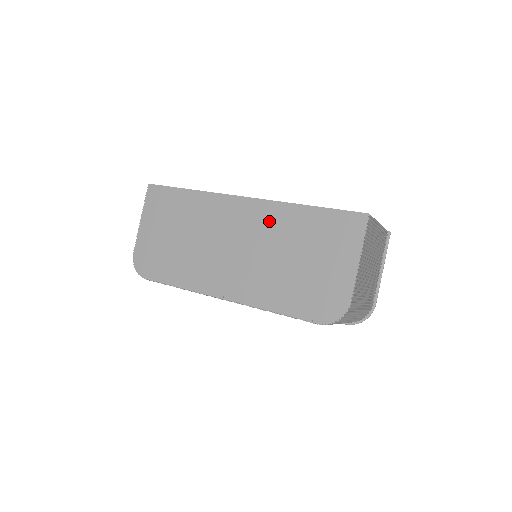
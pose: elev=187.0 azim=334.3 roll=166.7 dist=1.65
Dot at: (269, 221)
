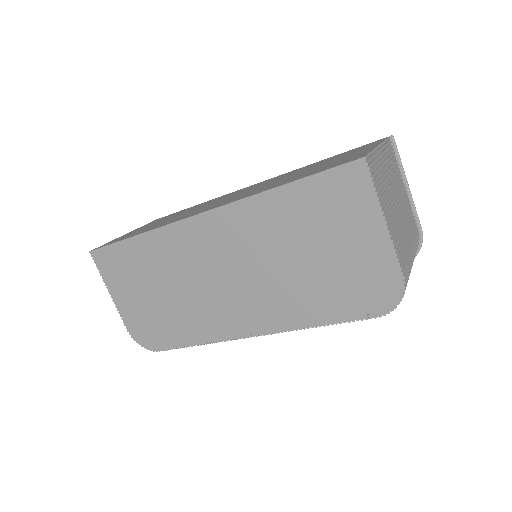
Dot at: (247, 228)
